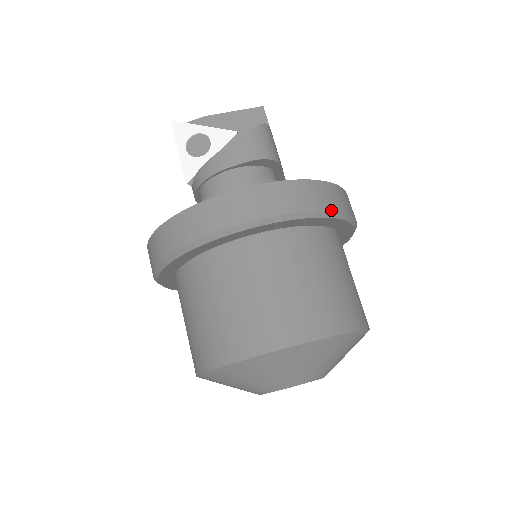
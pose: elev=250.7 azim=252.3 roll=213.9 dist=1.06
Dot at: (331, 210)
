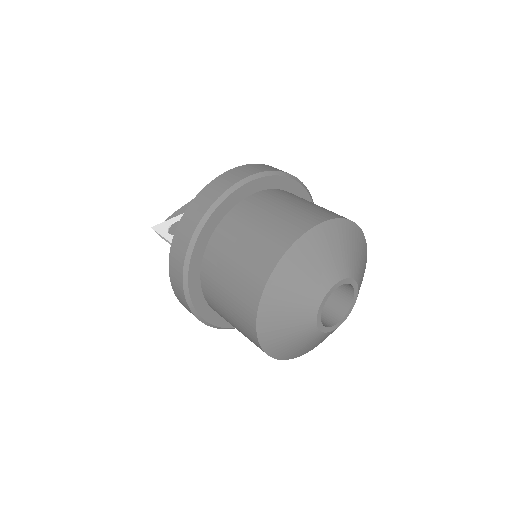
Dot at: (283, 172)
